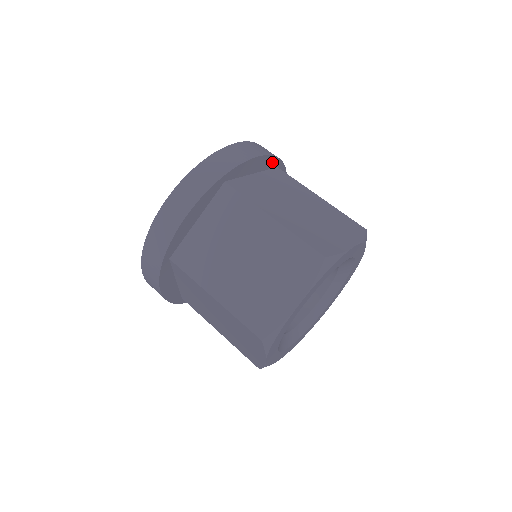
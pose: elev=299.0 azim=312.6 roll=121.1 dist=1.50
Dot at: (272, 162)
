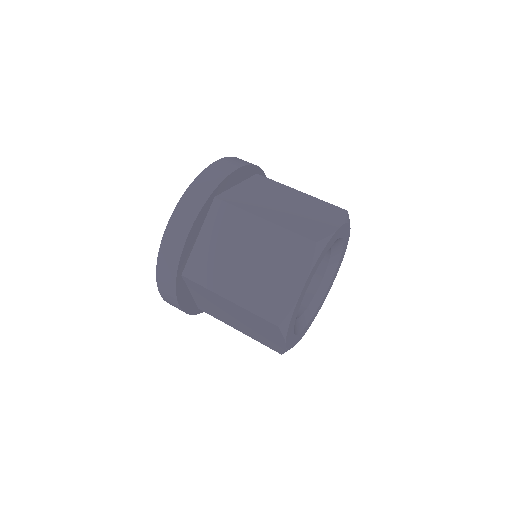
Dot at: occluded
